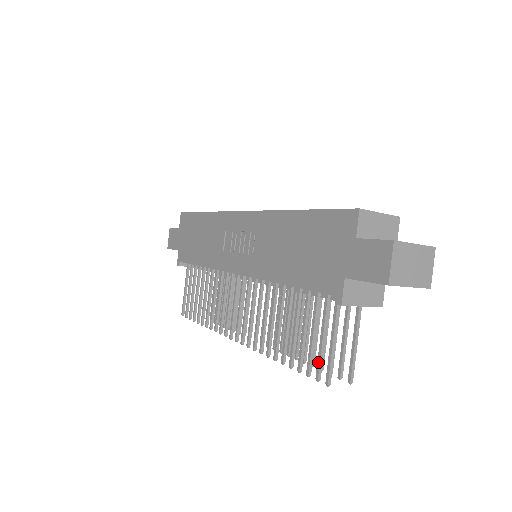
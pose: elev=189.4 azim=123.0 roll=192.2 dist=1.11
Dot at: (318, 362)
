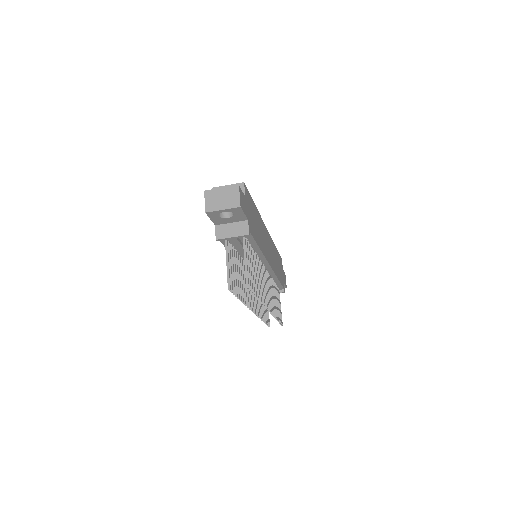
Dot at: (230, 282)
